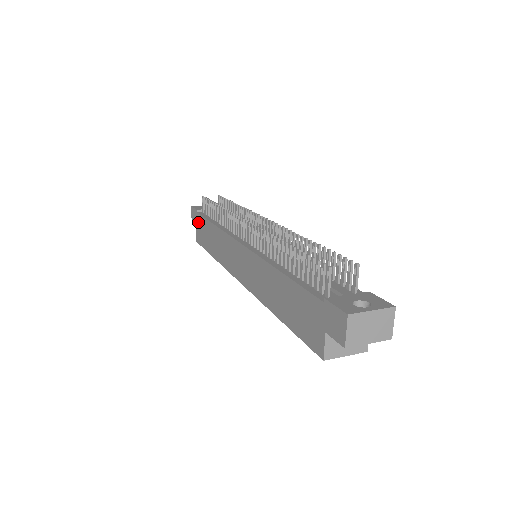
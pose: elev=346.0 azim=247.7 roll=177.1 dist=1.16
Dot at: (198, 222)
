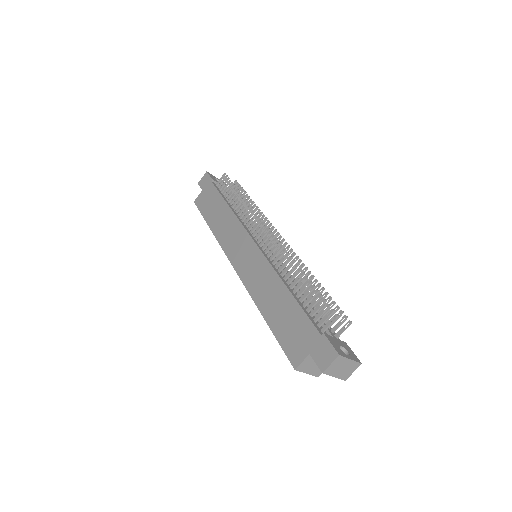
Dot at: (208, 190)
